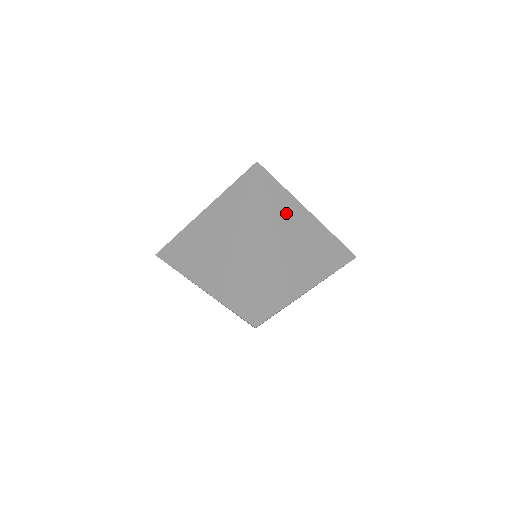
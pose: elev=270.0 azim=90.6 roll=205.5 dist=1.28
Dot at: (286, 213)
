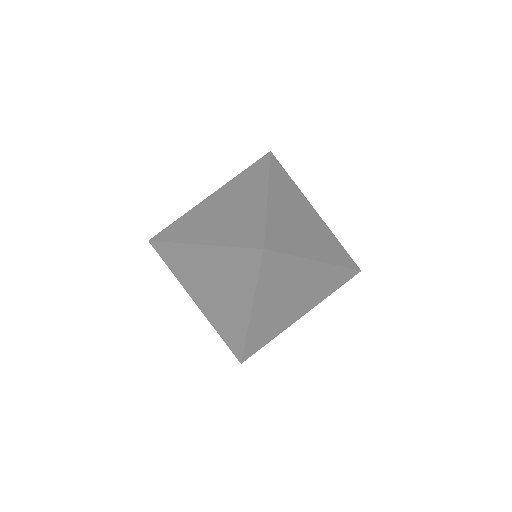
Dot at: (290, 276)
